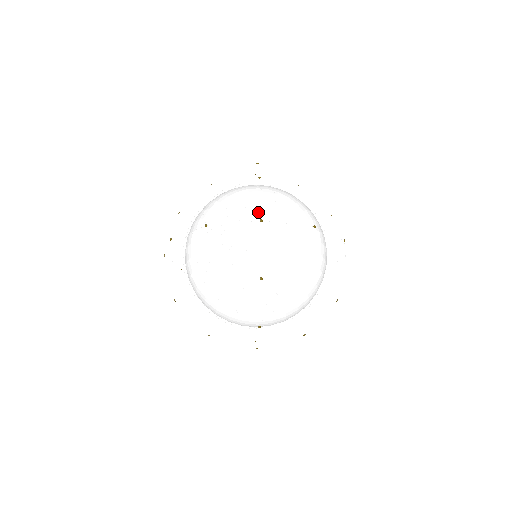
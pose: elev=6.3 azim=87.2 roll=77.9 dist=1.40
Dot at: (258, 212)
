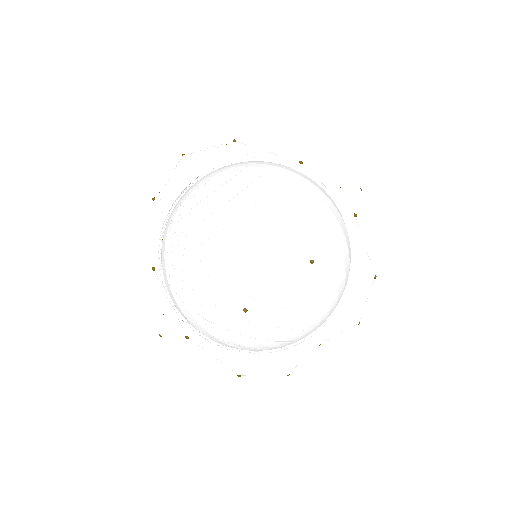
Dot at: occluded
